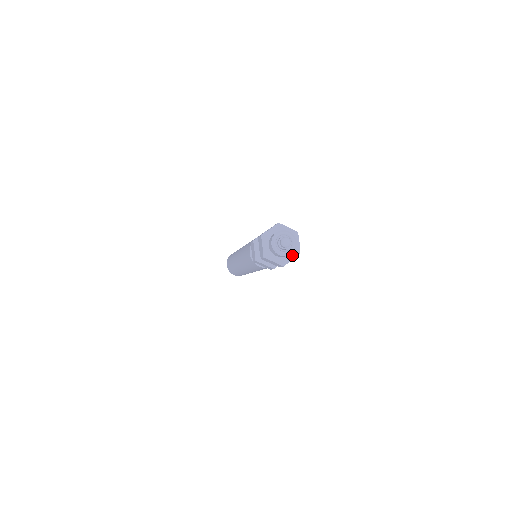
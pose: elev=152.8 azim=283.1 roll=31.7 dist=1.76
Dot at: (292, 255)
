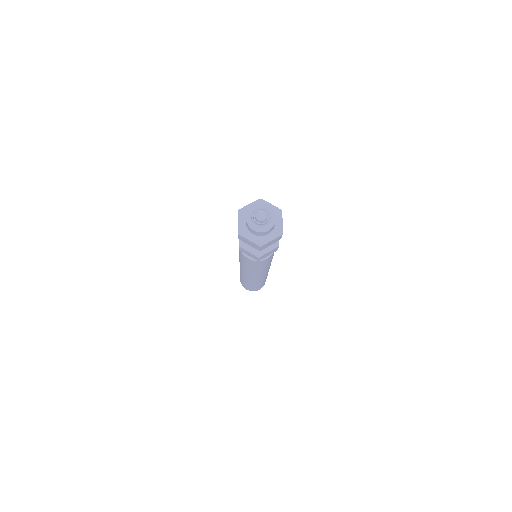
Dot at: (272, 235)
